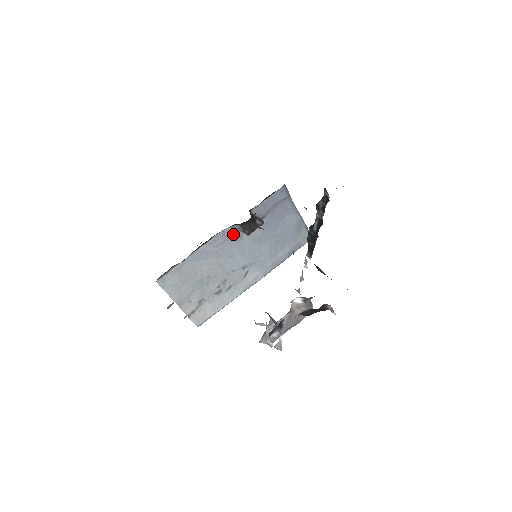
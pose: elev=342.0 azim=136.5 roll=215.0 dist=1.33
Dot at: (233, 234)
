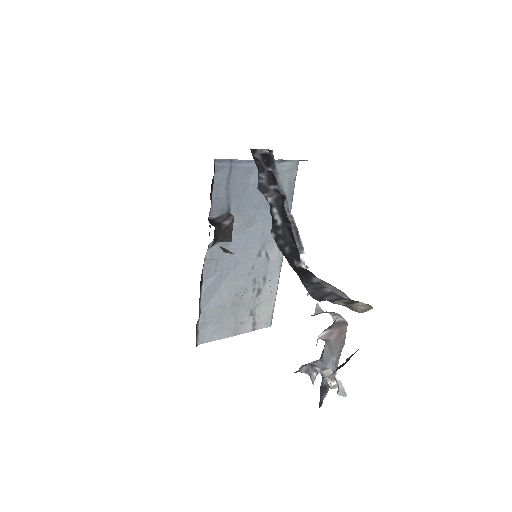
Dot at: (217, 250)
